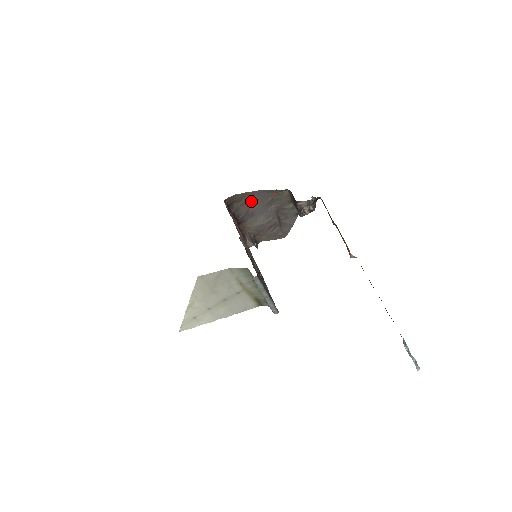
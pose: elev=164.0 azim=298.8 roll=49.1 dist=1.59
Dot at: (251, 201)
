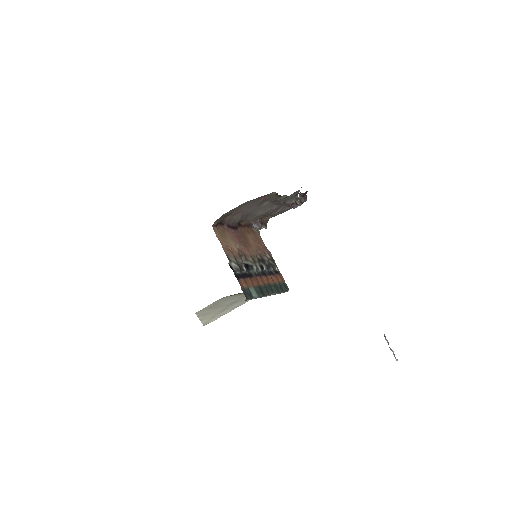
Dot at: (242, 209)
